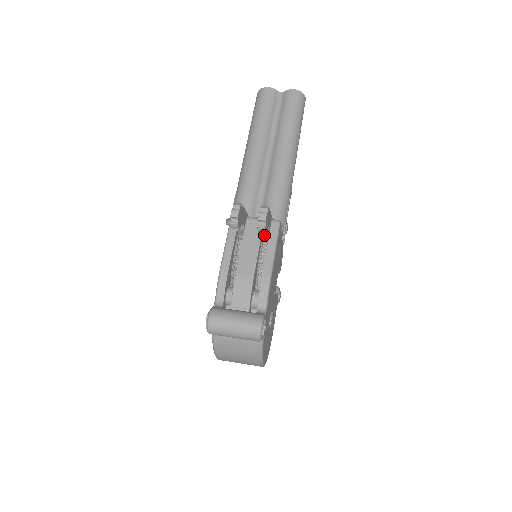
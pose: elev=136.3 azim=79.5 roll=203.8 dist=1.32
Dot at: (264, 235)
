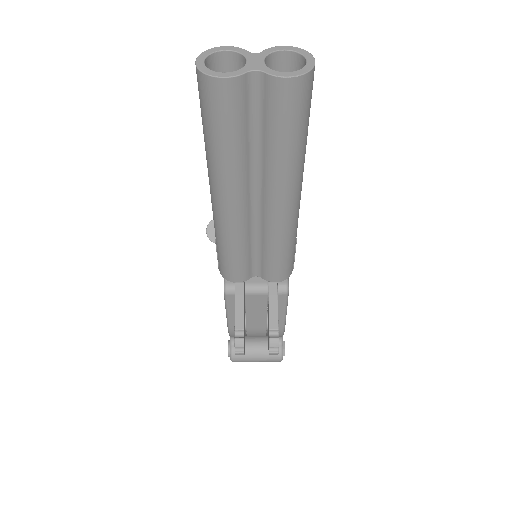
Dot at: occluded
